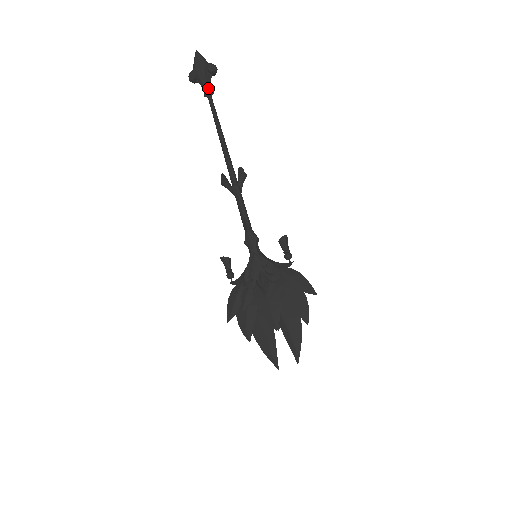
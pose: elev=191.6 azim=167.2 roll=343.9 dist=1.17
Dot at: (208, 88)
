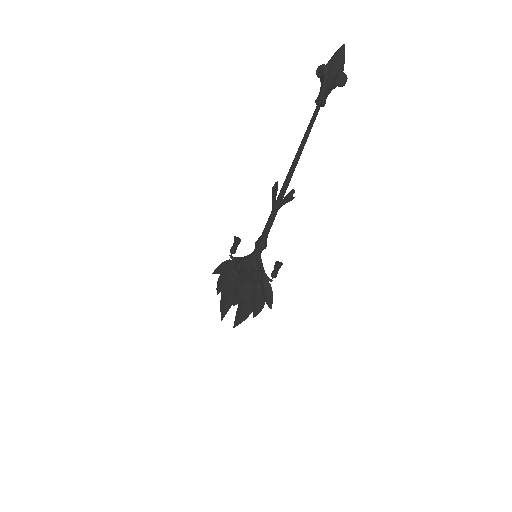
Dot at: (323, 98)
